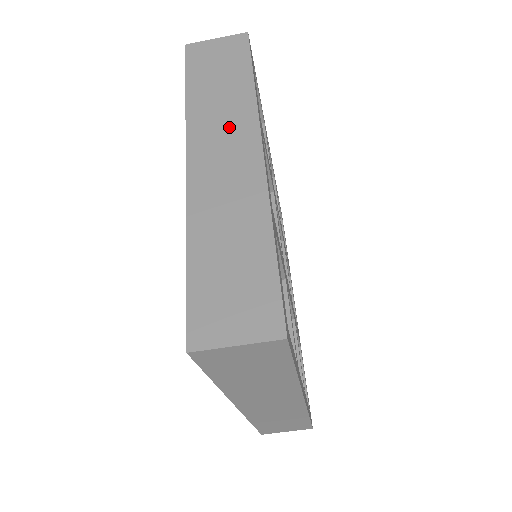
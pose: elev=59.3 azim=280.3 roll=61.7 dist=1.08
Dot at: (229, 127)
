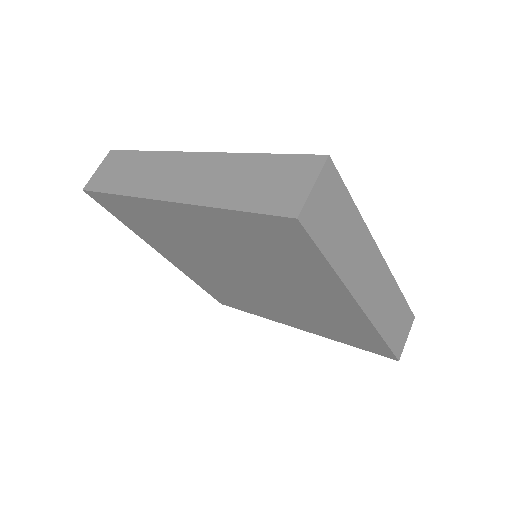
Dot at: (164, 170)
